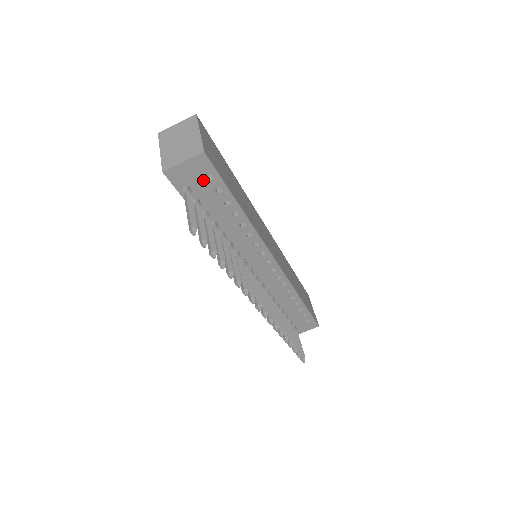
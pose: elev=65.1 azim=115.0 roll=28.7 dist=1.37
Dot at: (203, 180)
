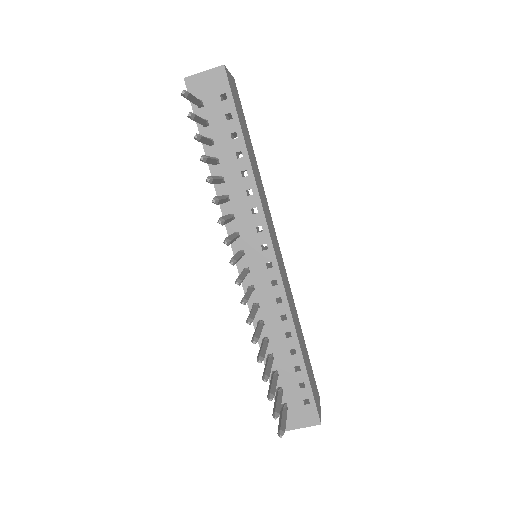
Dot at: (217, 99)
